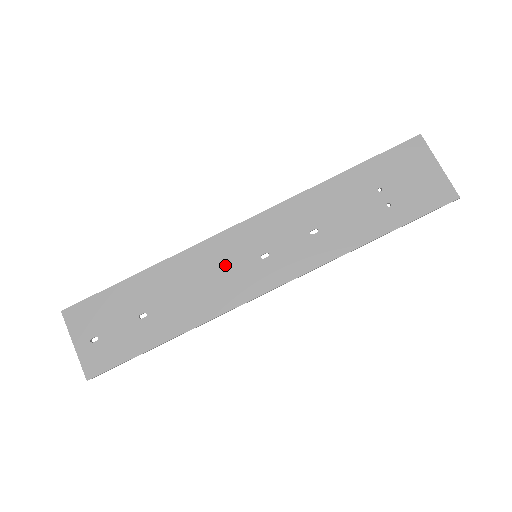
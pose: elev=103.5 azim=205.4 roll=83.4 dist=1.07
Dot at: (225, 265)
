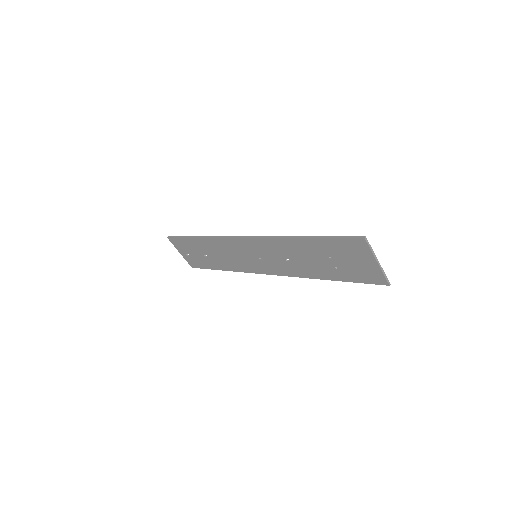
Dot at: (239, 253)
